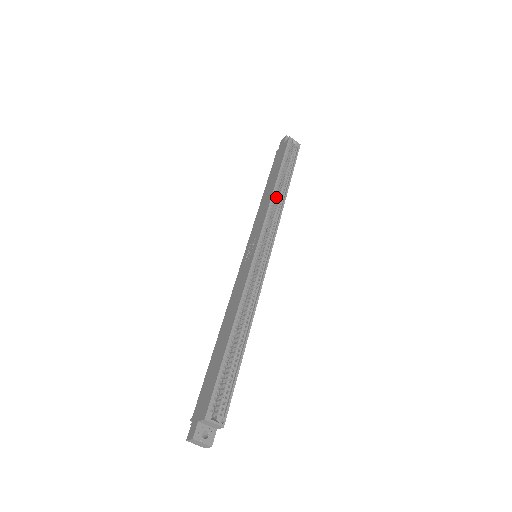
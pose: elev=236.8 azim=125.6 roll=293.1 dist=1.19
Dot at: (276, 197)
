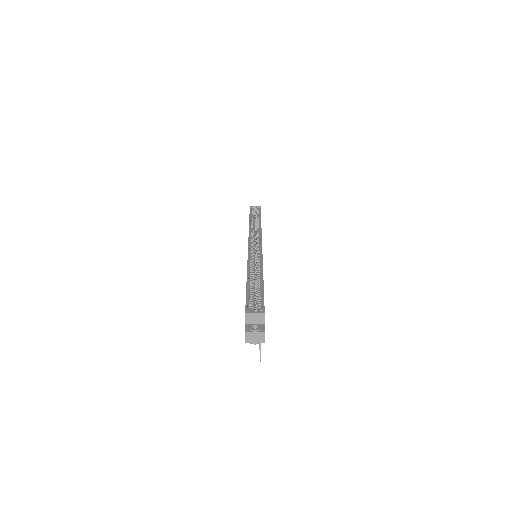
Dot at: occluded
